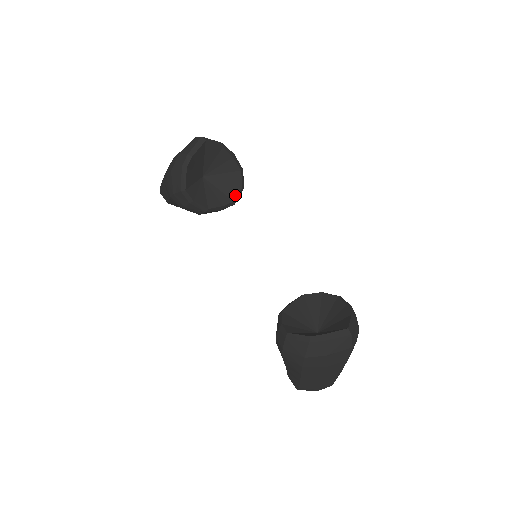
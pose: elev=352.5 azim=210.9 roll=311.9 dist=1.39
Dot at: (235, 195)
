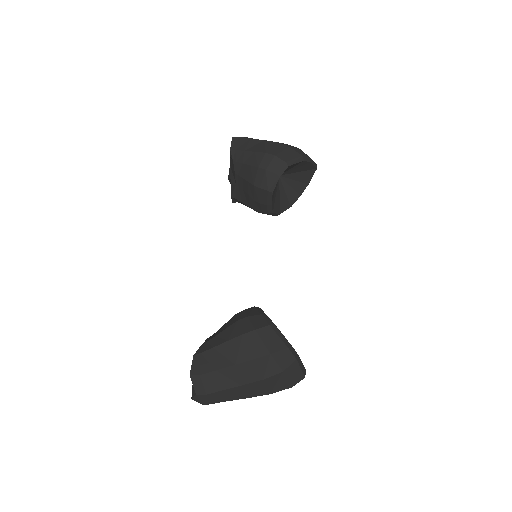
Dot at: (276, 211)
